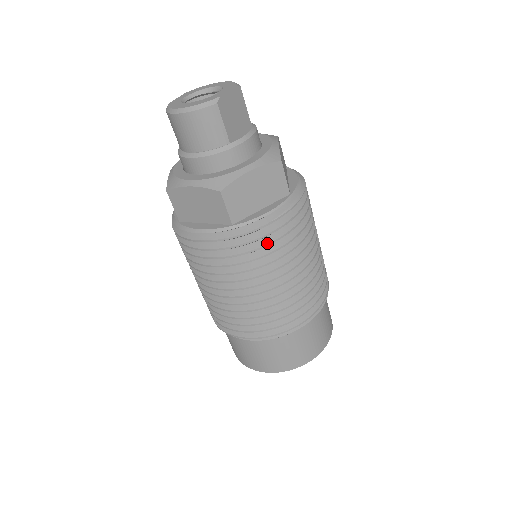
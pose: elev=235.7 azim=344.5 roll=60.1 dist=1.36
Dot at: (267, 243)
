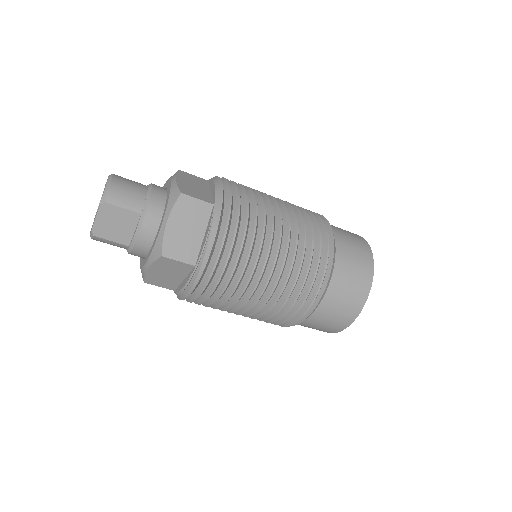
Dot at: (202, 302)
